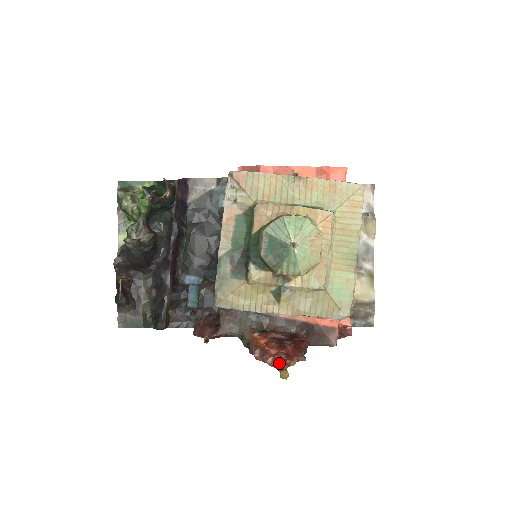
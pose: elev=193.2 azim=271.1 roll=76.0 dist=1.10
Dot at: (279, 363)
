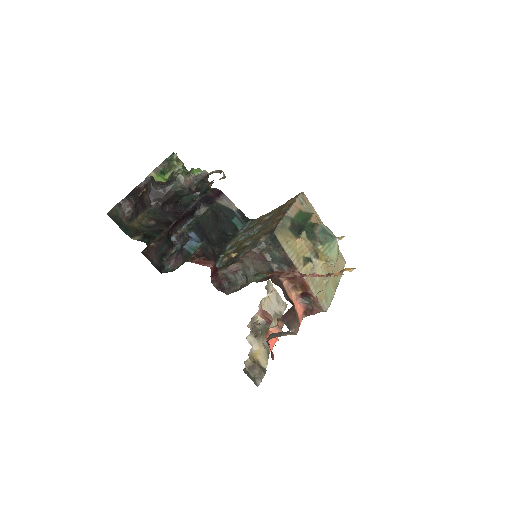
Dot at: (331, 273)
